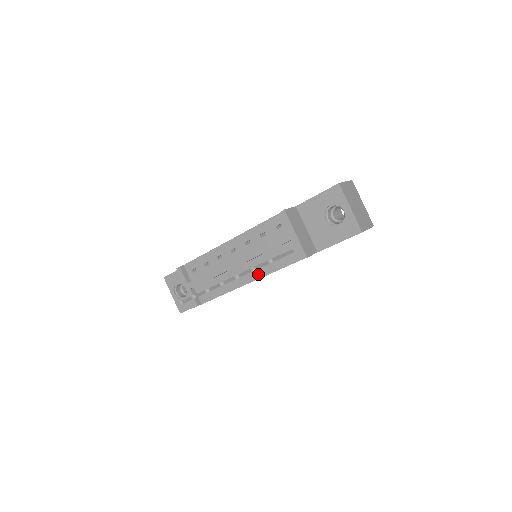
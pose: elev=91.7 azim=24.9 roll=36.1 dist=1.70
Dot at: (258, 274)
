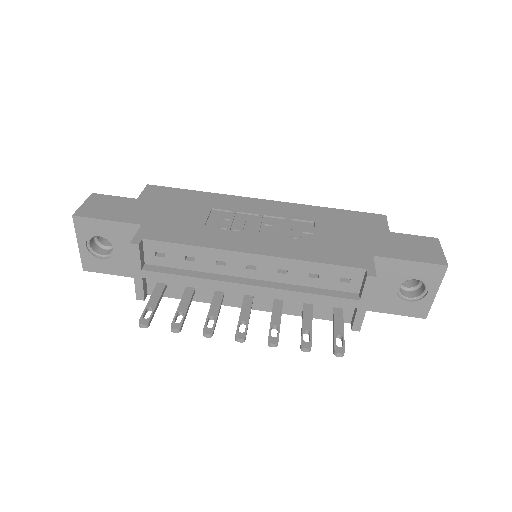
Dot at: (271, 307)
